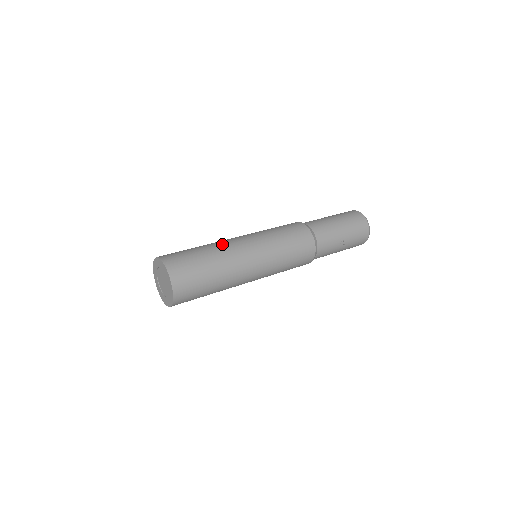
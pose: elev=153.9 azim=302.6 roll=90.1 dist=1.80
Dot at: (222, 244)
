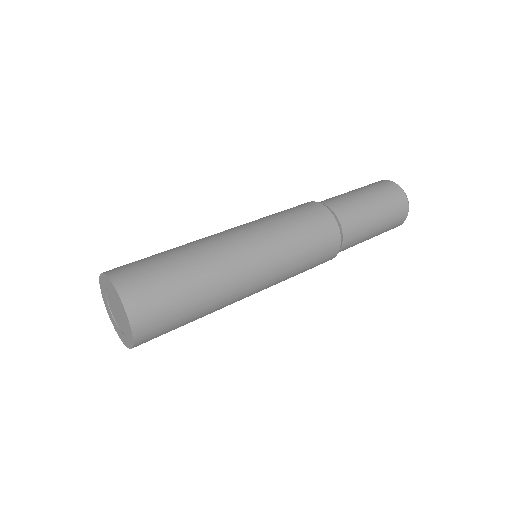
Dot at: (212, 251)
